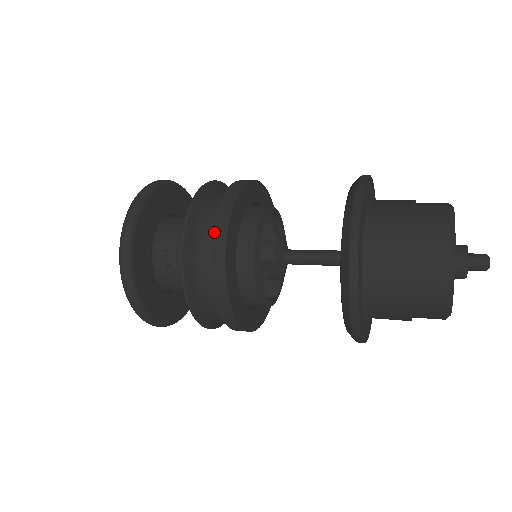
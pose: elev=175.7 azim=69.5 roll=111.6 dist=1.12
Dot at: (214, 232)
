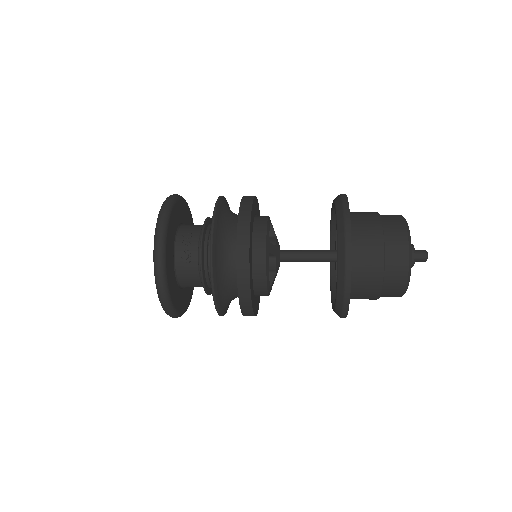
Dot at: (242, 203)
